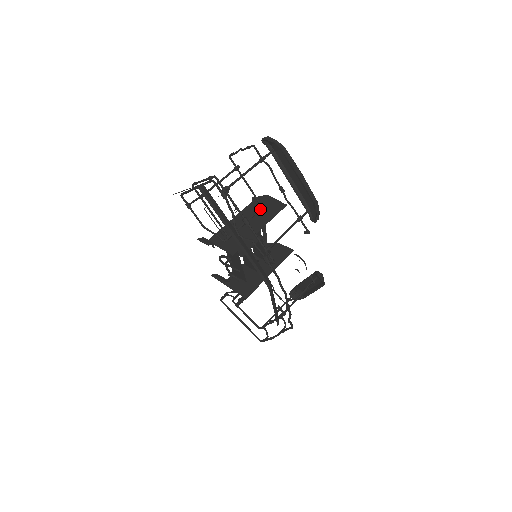
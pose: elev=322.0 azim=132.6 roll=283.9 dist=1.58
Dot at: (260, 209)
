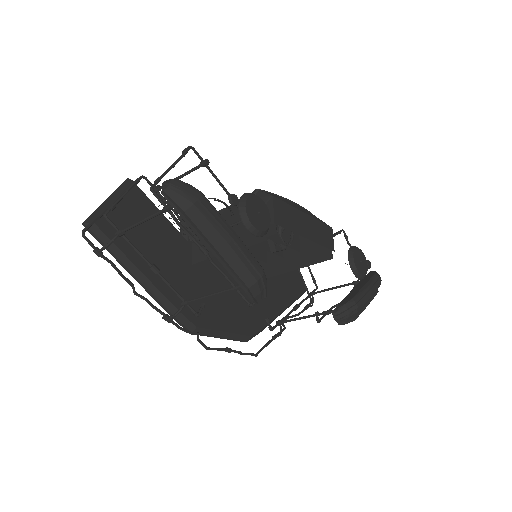
Dot at: occluded
